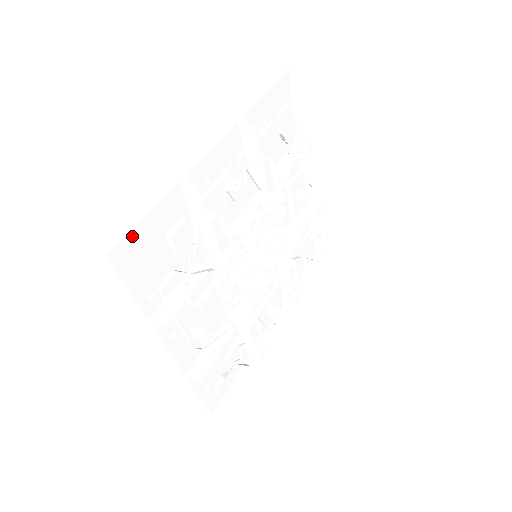
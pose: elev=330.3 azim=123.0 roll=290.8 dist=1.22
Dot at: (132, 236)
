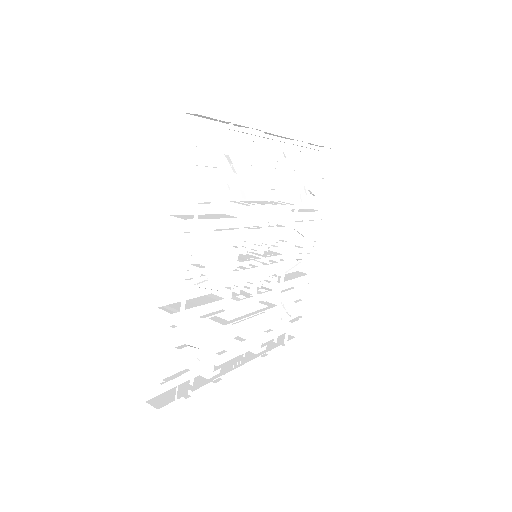
Dot at: (152, 376)
